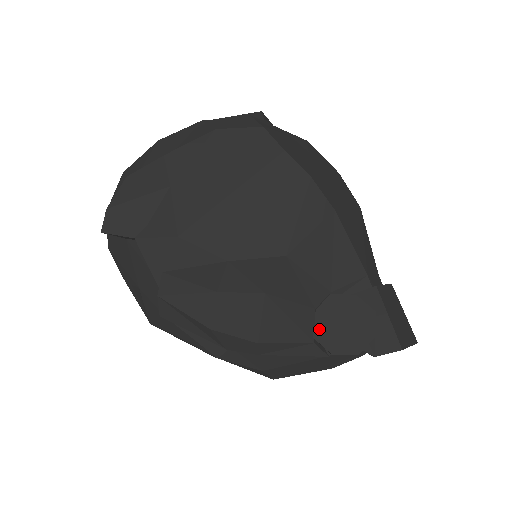
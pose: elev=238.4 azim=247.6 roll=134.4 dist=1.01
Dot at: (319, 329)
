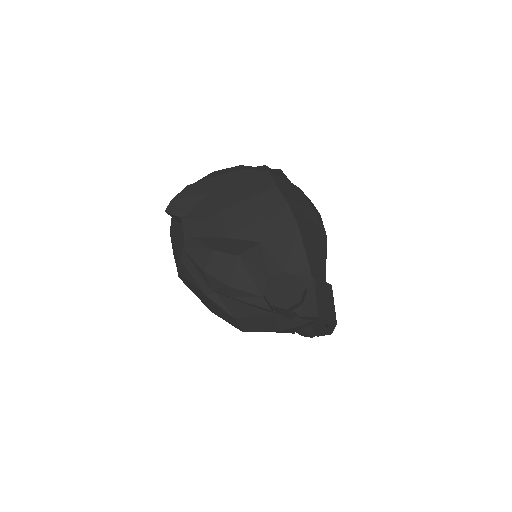
Dot at: (268, 290)
